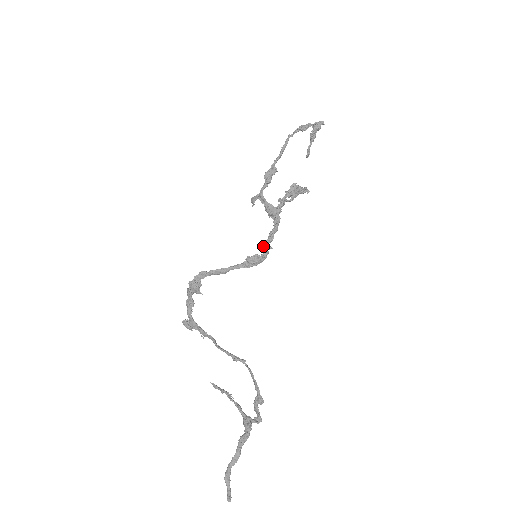
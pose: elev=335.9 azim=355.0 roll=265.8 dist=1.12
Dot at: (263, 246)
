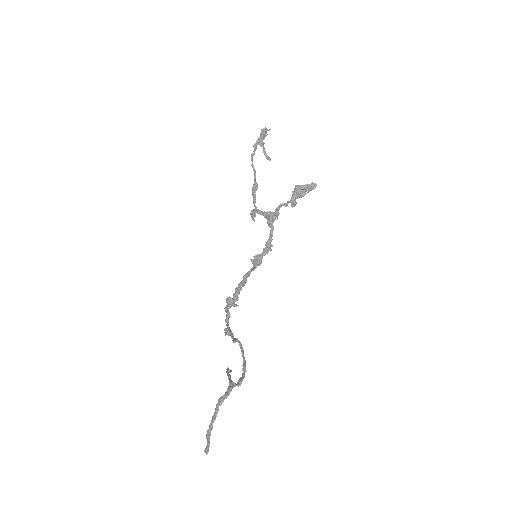
Dot at: occluded
